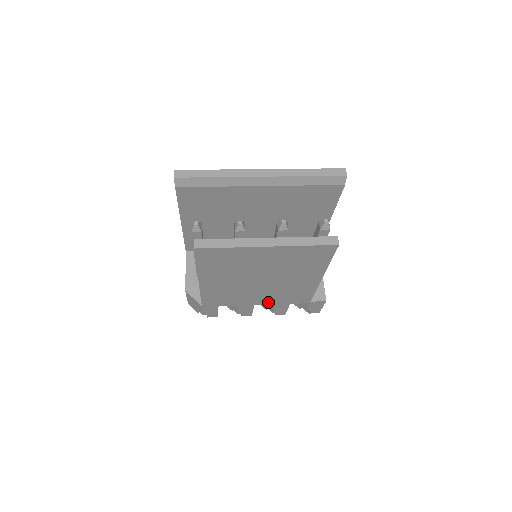
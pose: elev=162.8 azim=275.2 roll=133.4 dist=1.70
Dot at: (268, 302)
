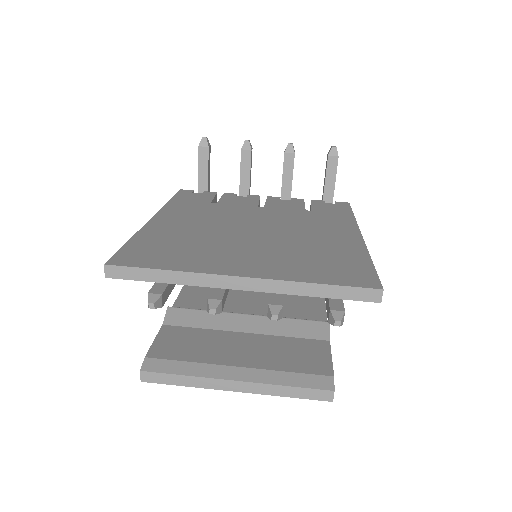
Dot at: occluded
